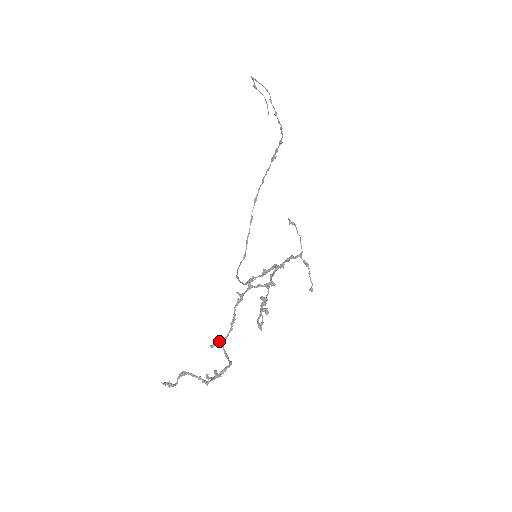
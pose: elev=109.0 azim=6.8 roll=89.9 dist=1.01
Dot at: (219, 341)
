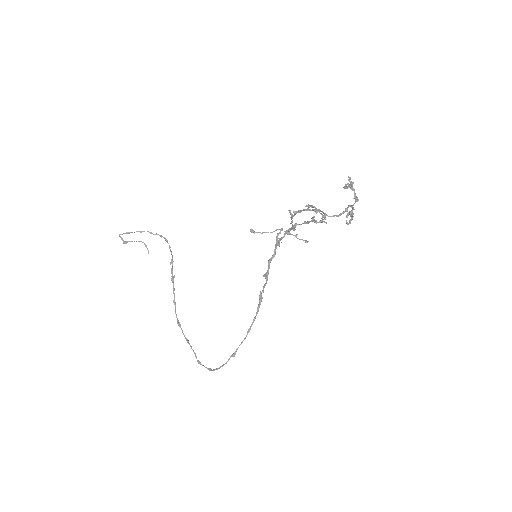
Dot at: (324, 215)
